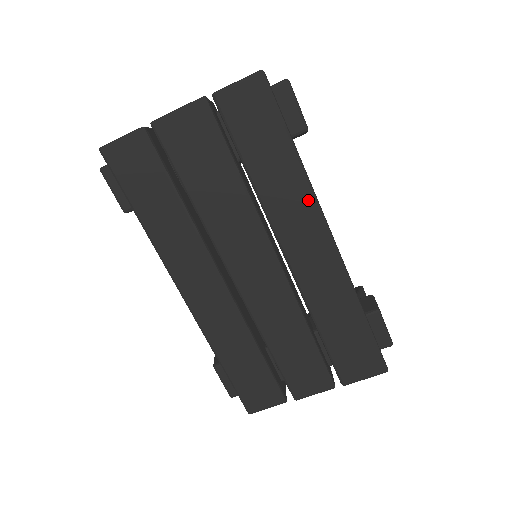
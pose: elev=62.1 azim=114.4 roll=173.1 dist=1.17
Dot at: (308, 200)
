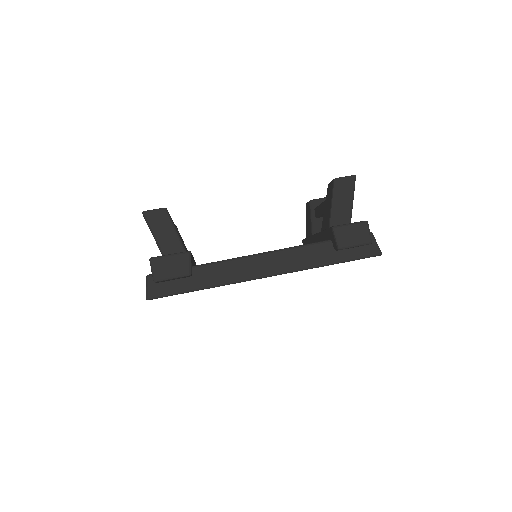
Dot at: (235, 283)
